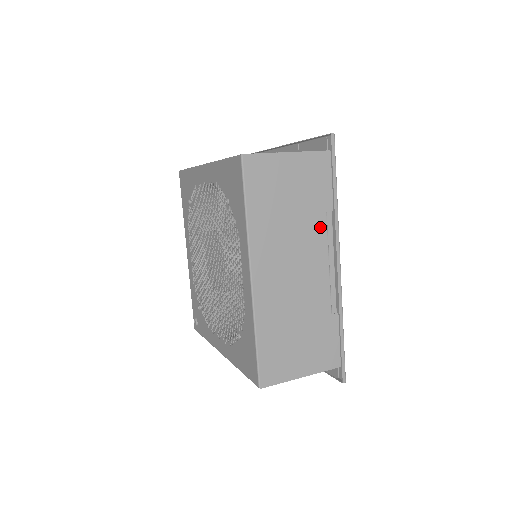
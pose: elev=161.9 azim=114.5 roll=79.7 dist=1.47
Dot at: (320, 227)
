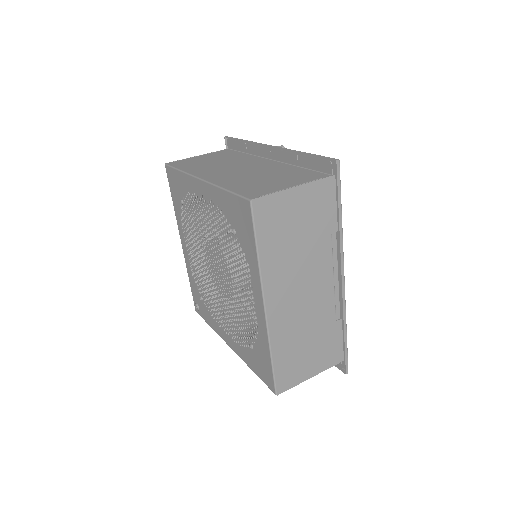
Dot at: (326, 249)
